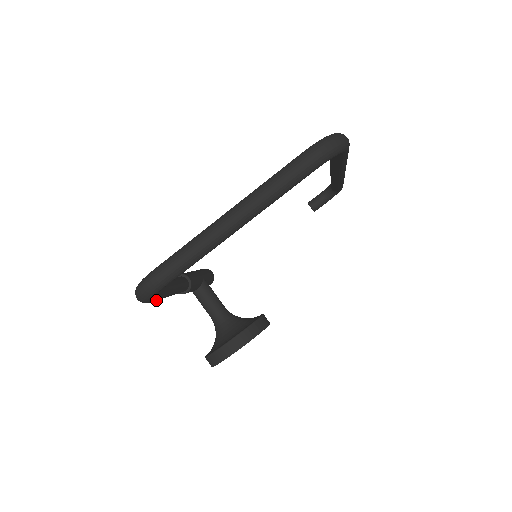
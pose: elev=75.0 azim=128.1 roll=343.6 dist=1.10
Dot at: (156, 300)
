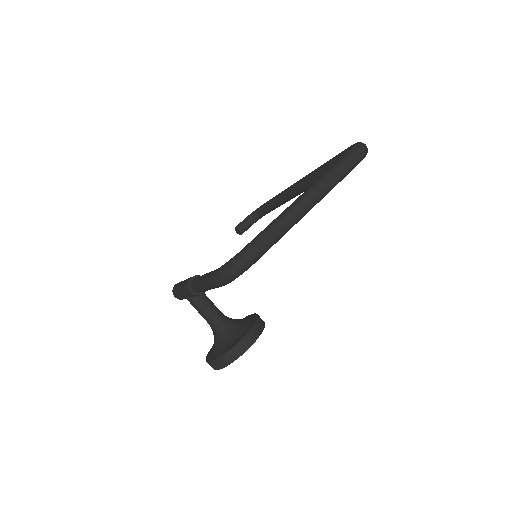
Dot at: occluded
